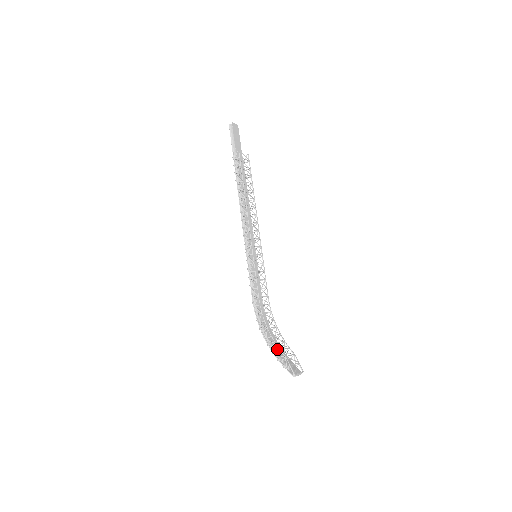
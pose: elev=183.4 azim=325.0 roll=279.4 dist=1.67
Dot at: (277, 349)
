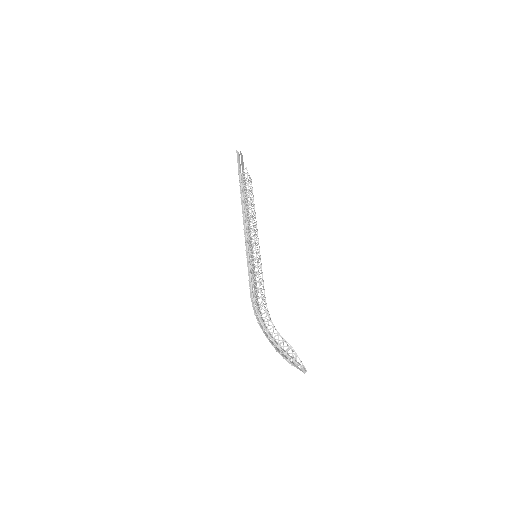
Dot at: occluded
